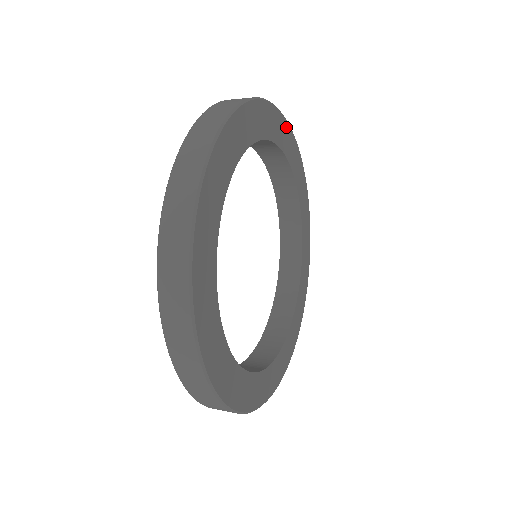
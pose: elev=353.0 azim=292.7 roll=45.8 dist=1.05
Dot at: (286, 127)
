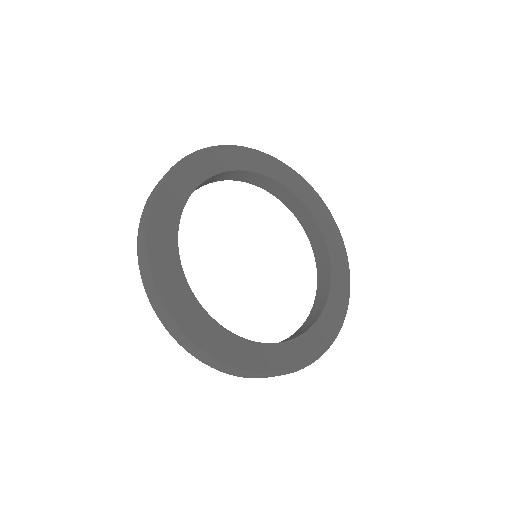
Dot at: (326, 212)
